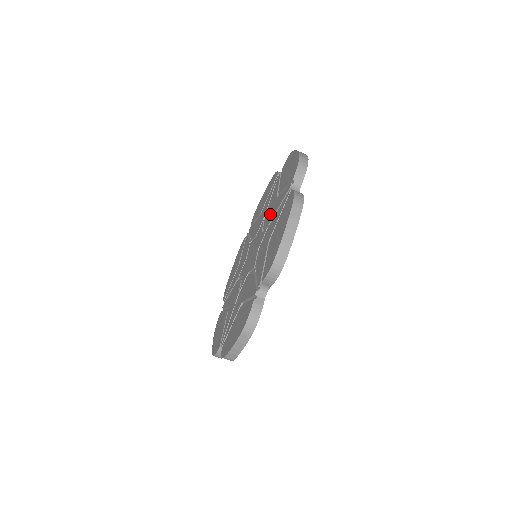
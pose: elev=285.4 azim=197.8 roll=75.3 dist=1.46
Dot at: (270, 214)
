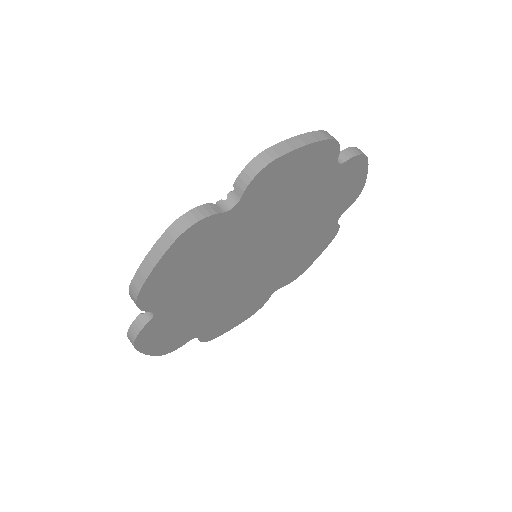
Dot at: occluded
